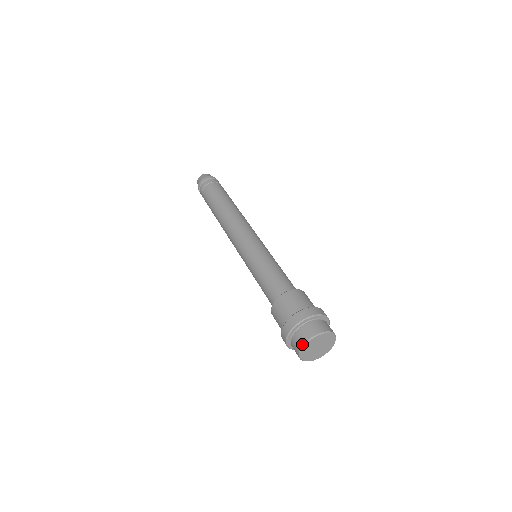
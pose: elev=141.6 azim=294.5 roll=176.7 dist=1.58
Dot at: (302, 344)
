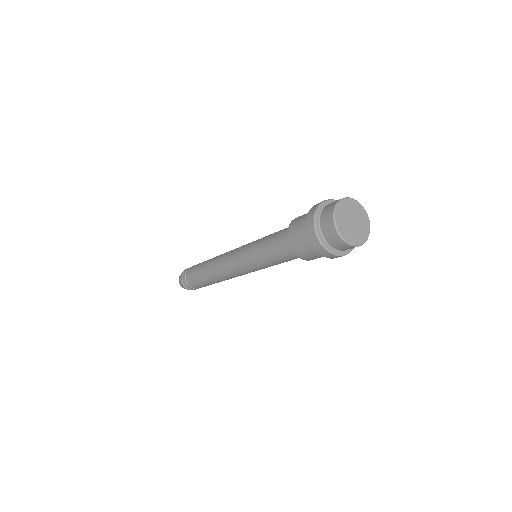
Dot at: (333, 207)
